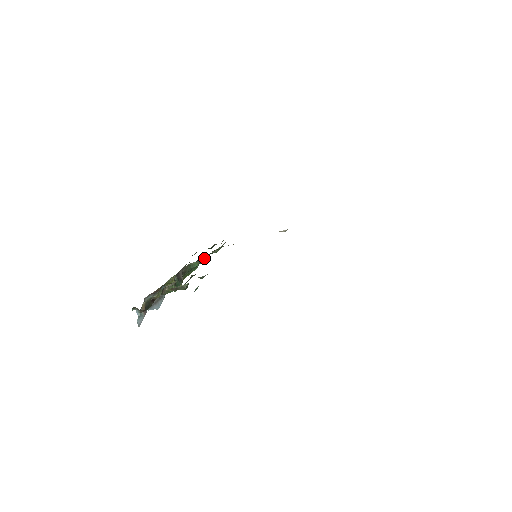
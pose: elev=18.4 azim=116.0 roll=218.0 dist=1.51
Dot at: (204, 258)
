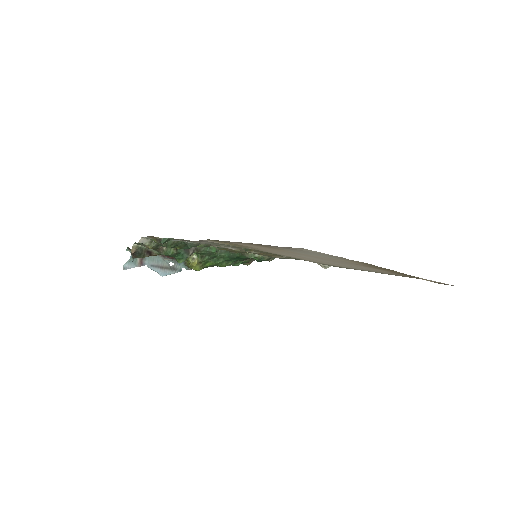
Dot at: (229, 251)
